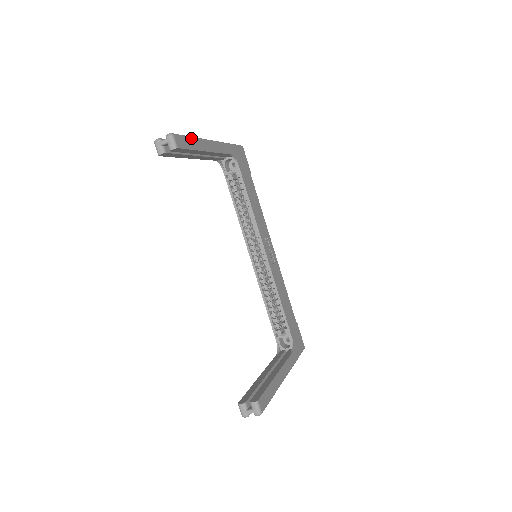
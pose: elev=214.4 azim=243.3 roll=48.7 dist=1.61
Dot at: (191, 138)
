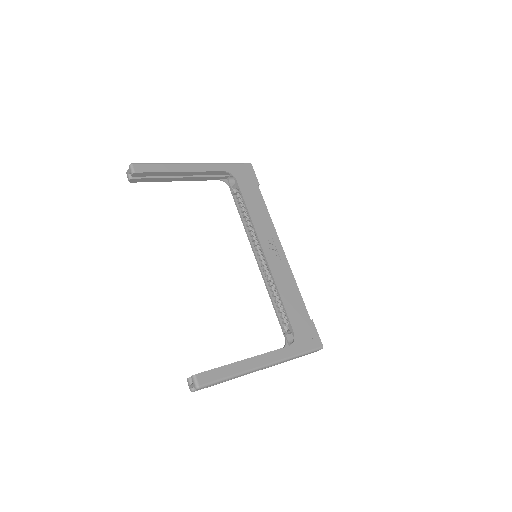
Dot at: (159, 164)
